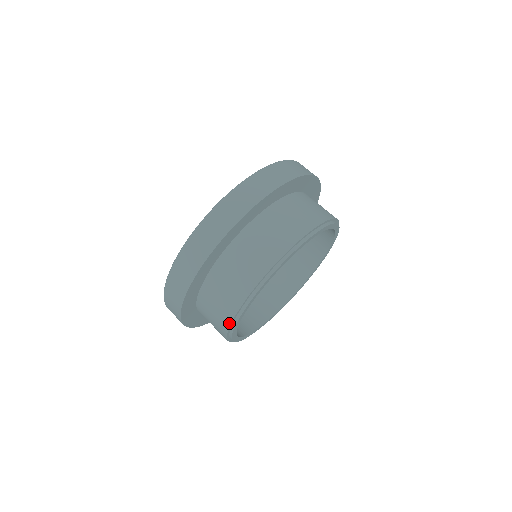
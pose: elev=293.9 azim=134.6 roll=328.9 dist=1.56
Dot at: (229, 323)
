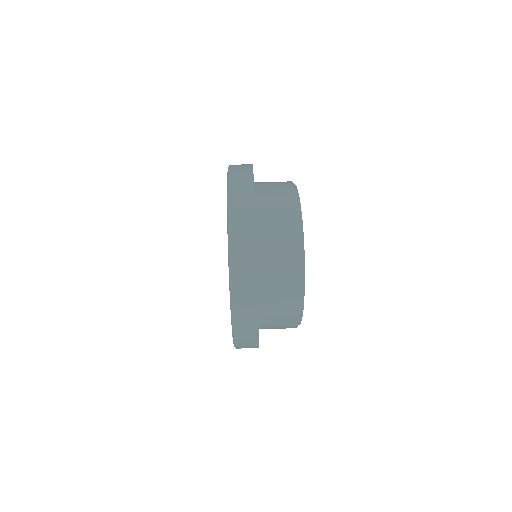
Dot at: (299, 312)
